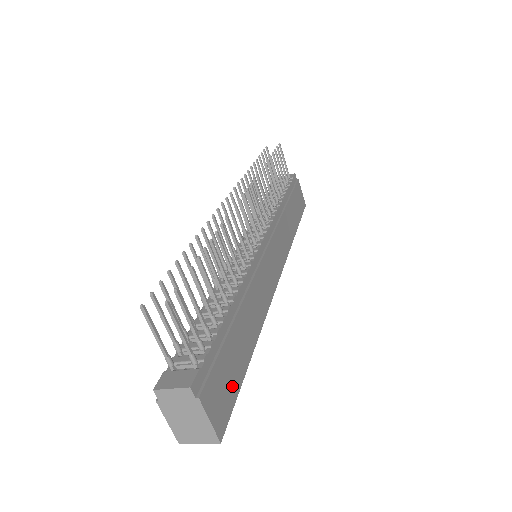
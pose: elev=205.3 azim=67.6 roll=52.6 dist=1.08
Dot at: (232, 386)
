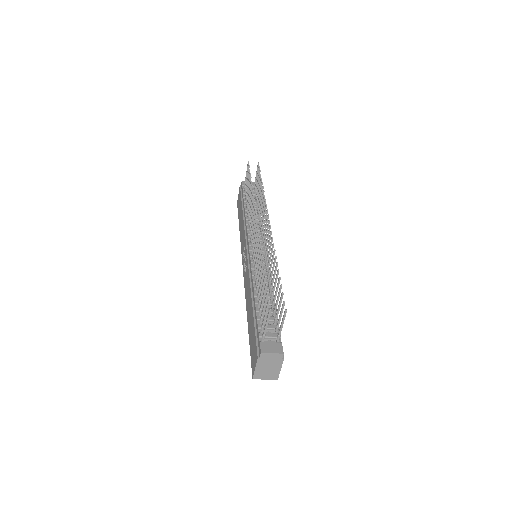
Dot at: occluded
